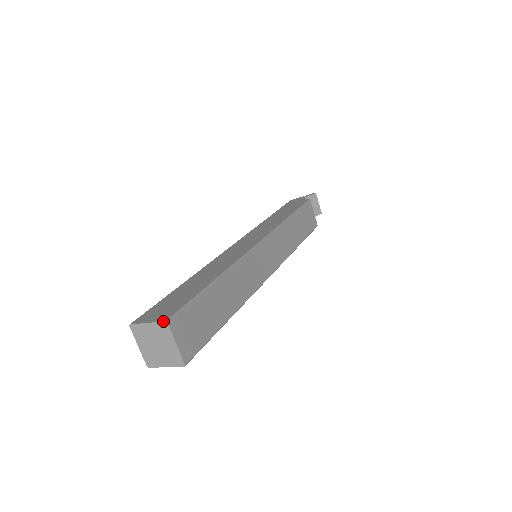
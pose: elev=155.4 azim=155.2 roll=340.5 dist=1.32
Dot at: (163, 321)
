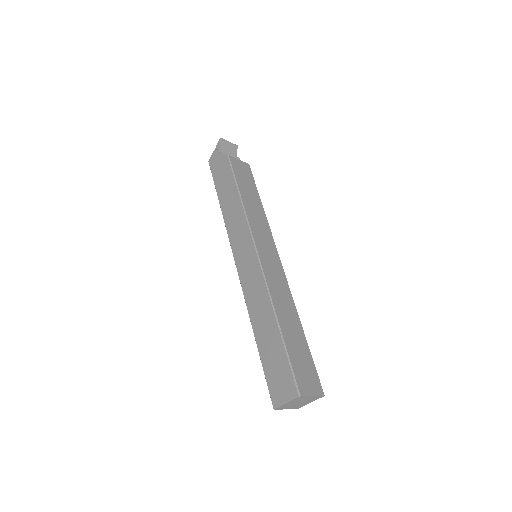
Dot at: (297, 398)
